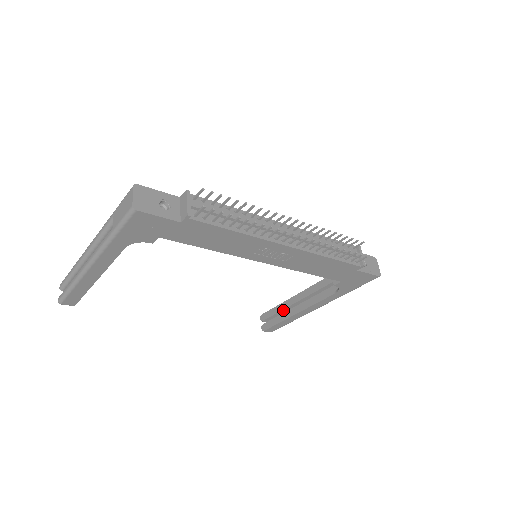
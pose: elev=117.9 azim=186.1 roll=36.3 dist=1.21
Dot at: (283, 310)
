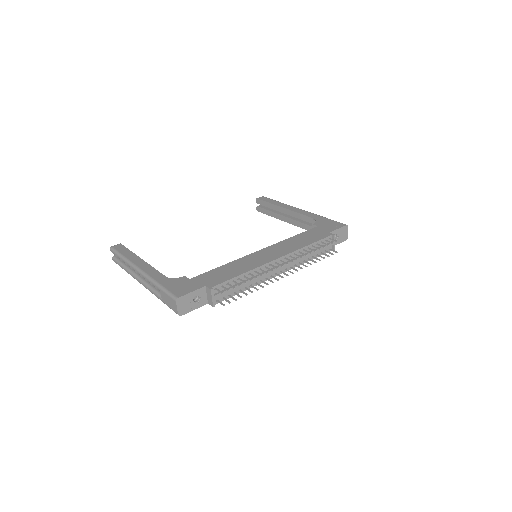
Dot at: (274, 209)
